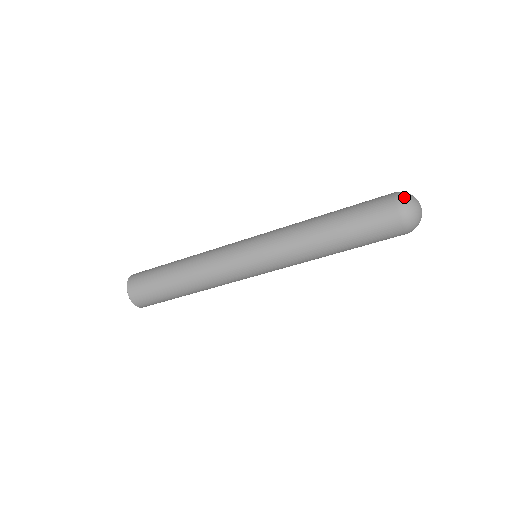
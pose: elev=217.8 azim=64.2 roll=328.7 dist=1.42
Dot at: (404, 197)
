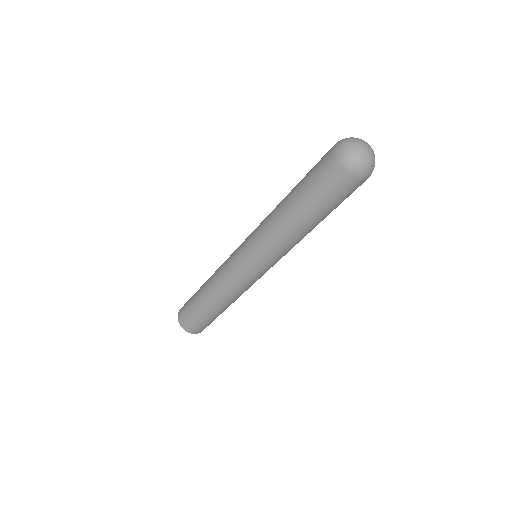
Dot at: (342, 140)
